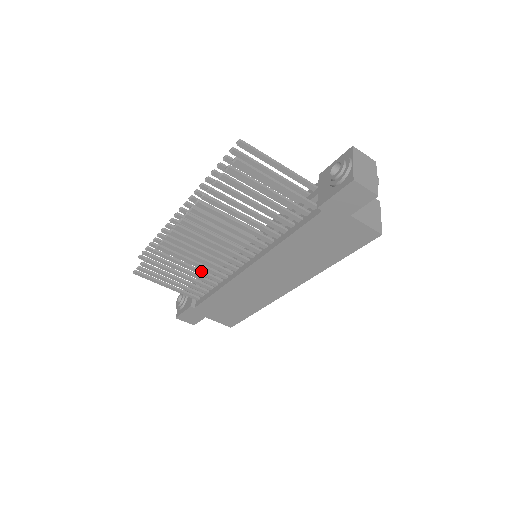
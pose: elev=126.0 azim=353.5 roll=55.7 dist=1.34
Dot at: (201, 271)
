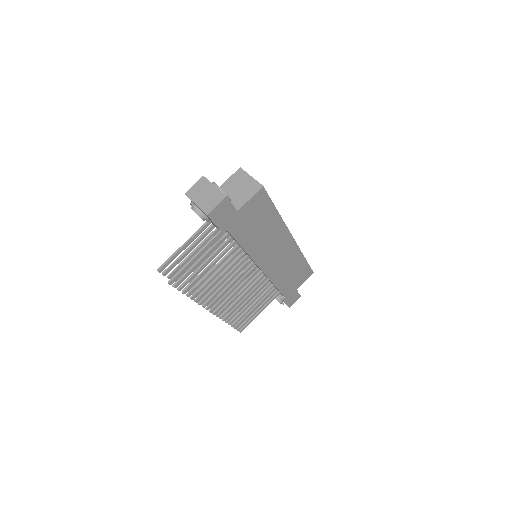
Dot at: (254, 294)
